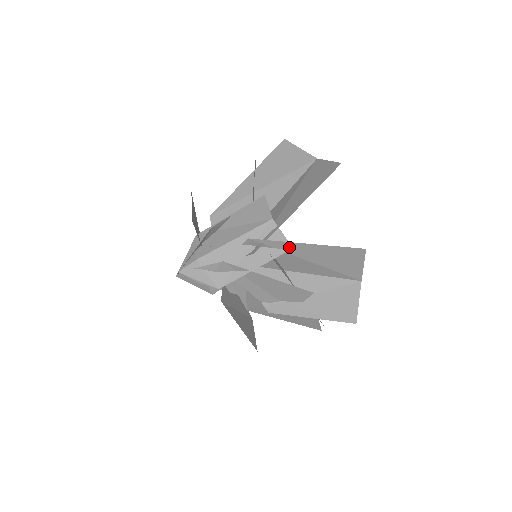
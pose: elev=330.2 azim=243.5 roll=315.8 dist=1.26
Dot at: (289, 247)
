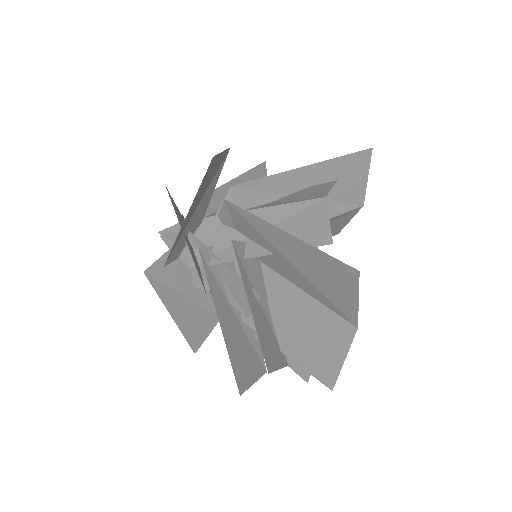
Dot at: occluded
